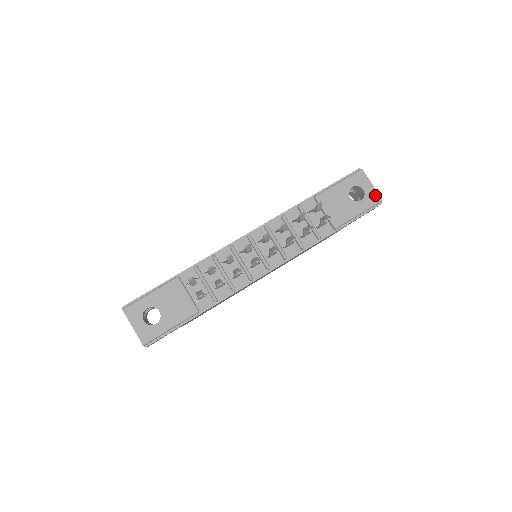
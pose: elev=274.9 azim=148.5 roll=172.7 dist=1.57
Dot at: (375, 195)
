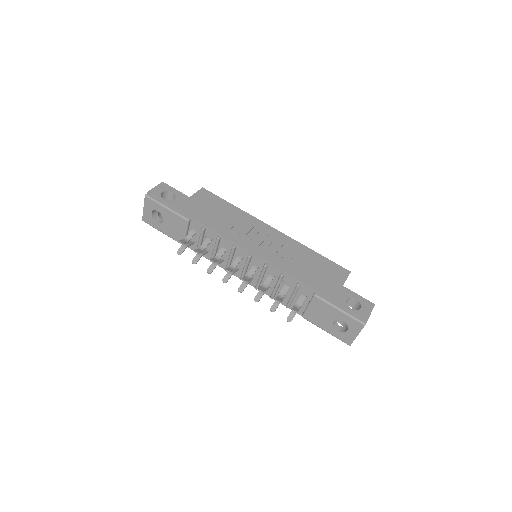
Dot at: (350, 340)
